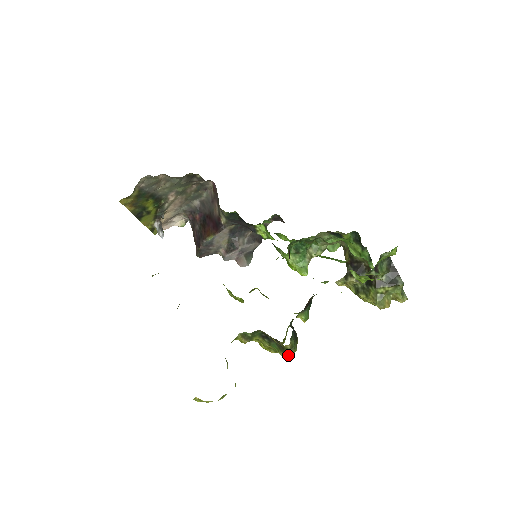
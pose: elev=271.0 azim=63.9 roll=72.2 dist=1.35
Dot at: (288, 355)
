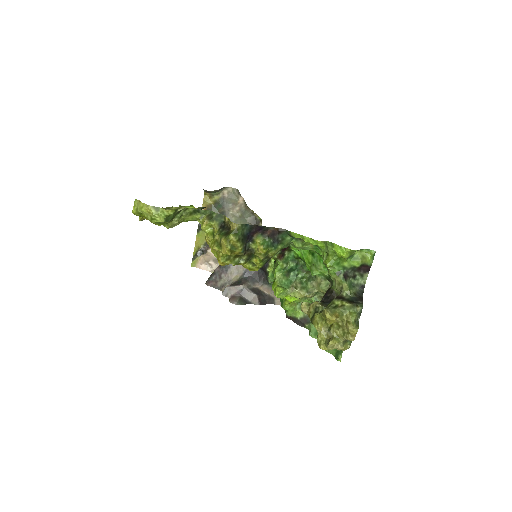
Dot at: (227, 238)
